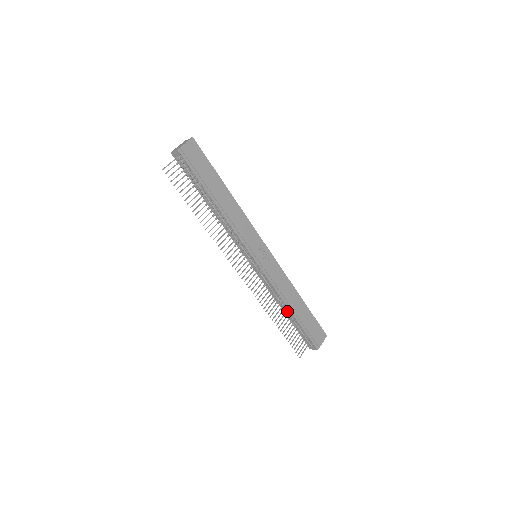
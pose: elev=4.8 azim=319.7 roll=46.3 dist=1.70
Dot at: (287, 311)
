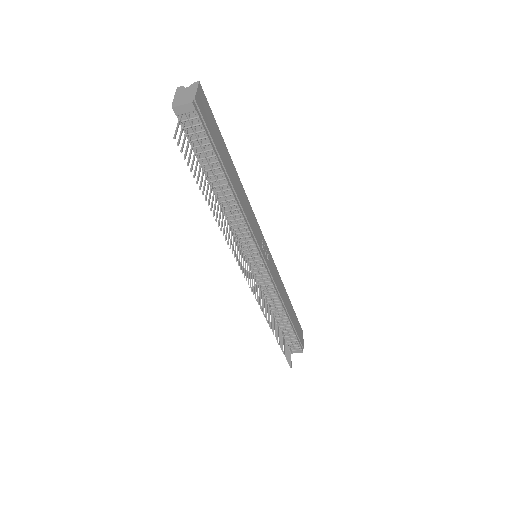
Dot at: (281, 317)
